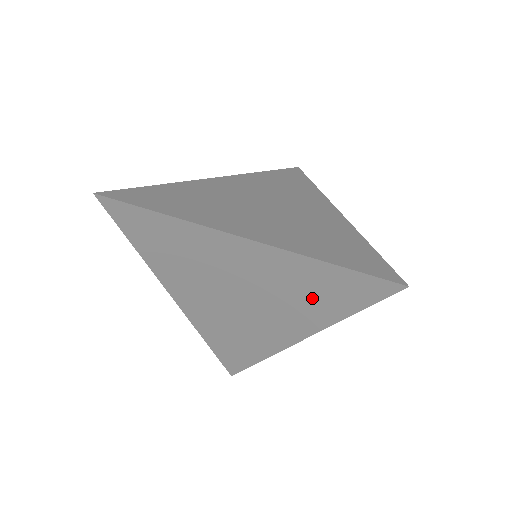
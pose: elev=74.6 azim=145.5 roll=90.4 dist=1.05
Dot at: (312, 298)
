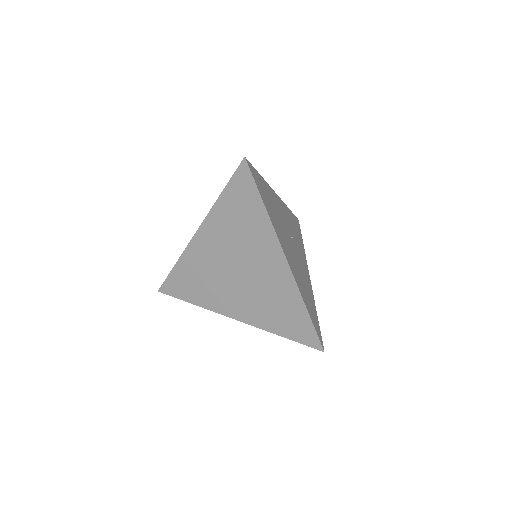
Dot at: (246, 223)
